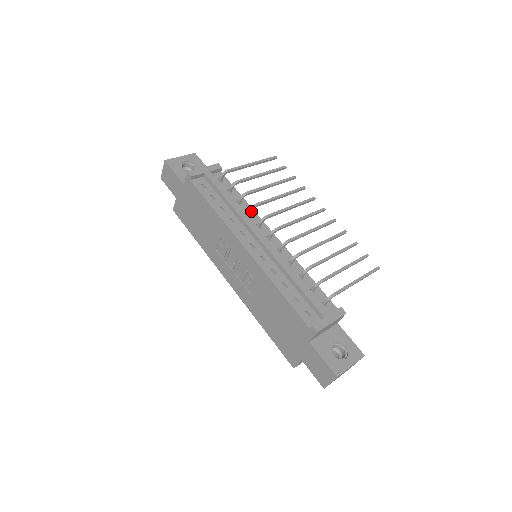
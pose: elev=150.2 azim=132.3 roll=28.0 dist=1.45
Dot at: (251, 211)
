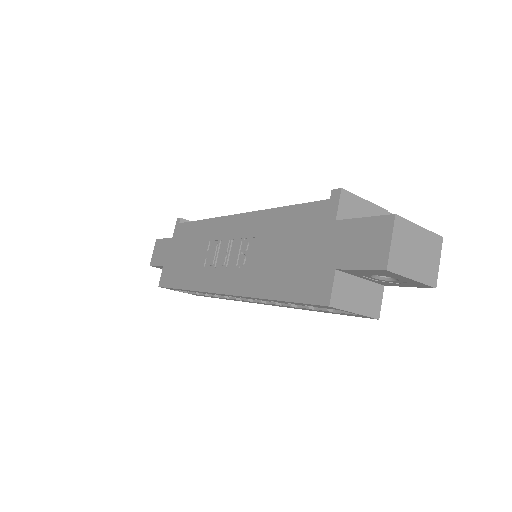
Dot at: occluded
